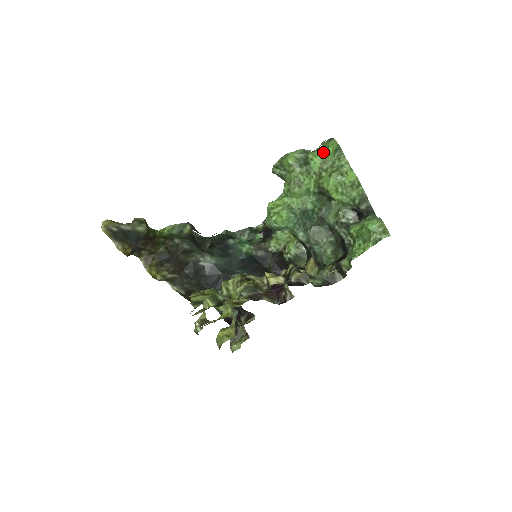
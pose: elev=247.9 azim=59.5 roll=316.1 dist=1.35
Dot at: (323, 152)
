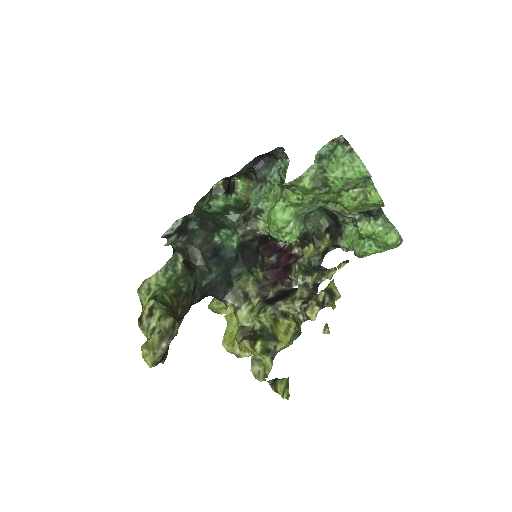
Dot at: (348, 176)
